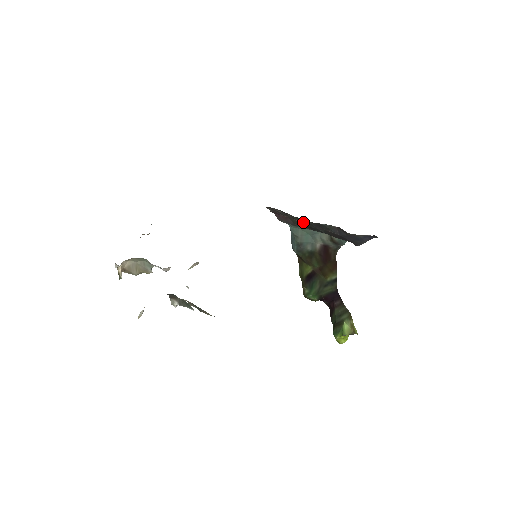
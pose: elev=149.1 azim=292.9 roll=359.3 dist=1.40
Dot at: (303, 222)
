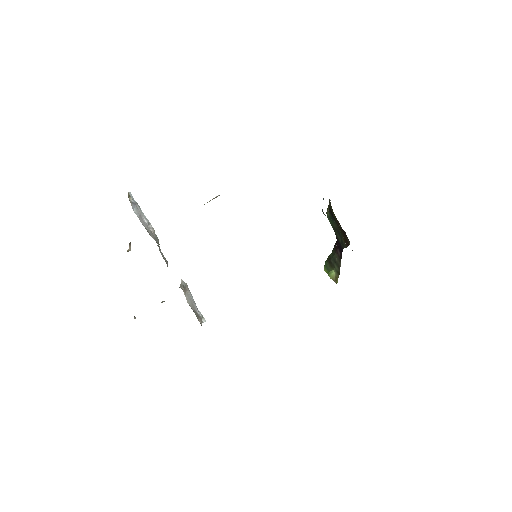
Dot at: occluded
